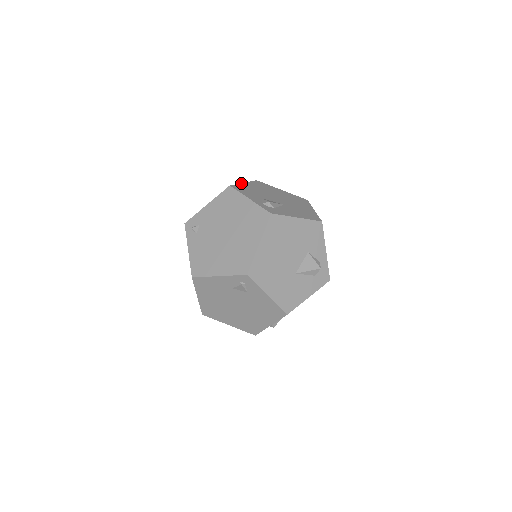
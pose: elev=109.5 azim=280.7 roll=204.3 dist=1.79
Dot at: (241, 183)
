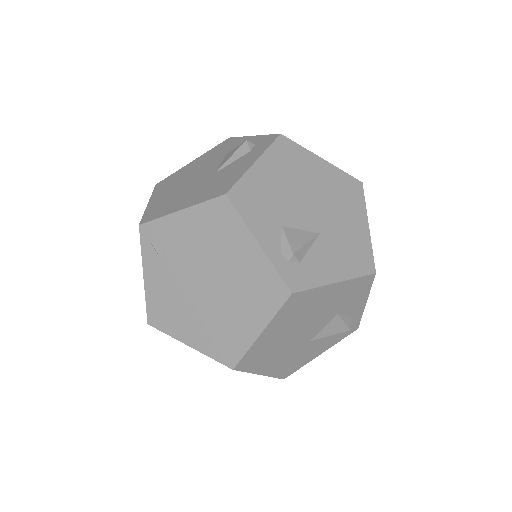
Dot at: (249, 168)
